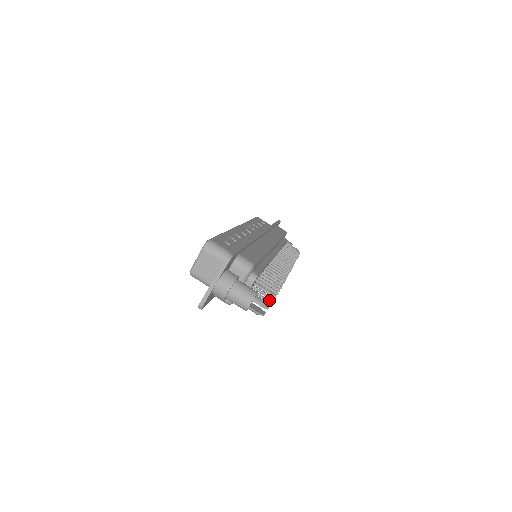
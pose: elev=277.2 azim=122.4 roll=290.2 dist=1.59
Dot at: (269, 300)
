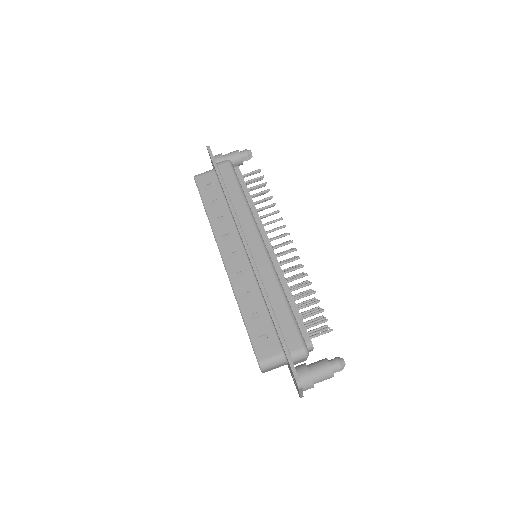
Dot at: (320, 318)
